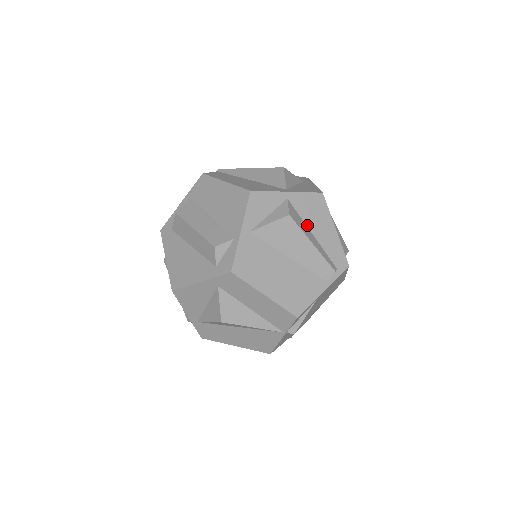
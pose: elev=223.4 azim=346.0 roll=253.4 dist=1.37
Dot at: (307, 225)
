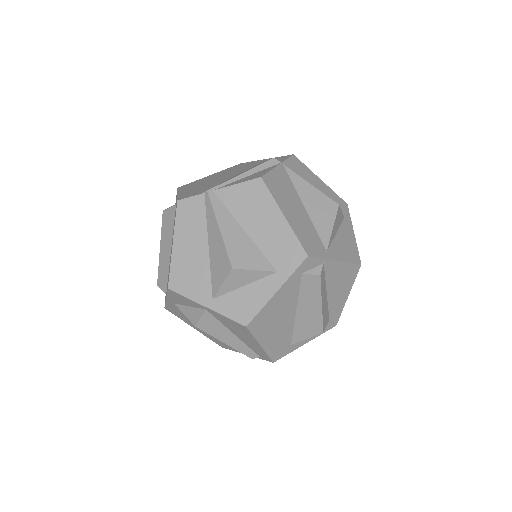
Dot at: (228, 329)
